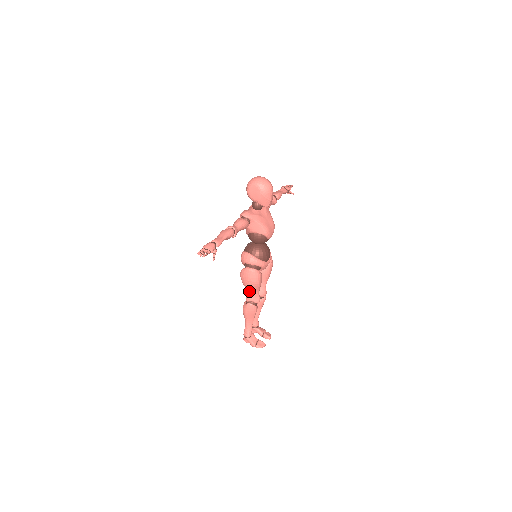
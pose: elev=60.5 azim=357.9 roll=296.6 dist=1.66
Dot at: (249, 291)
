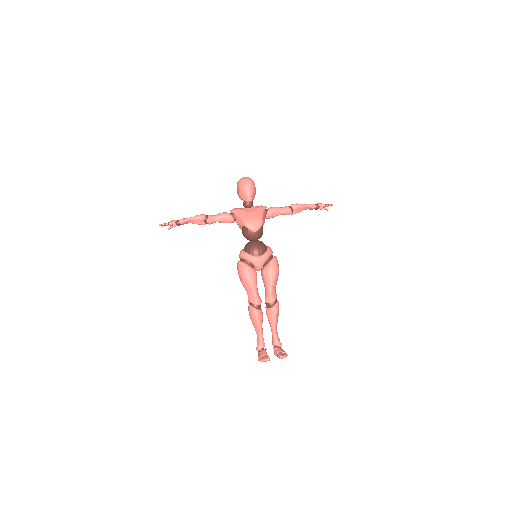
Dot at: (245, 289)
